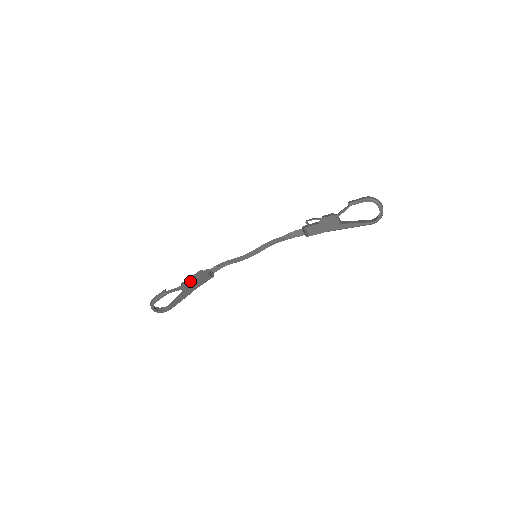
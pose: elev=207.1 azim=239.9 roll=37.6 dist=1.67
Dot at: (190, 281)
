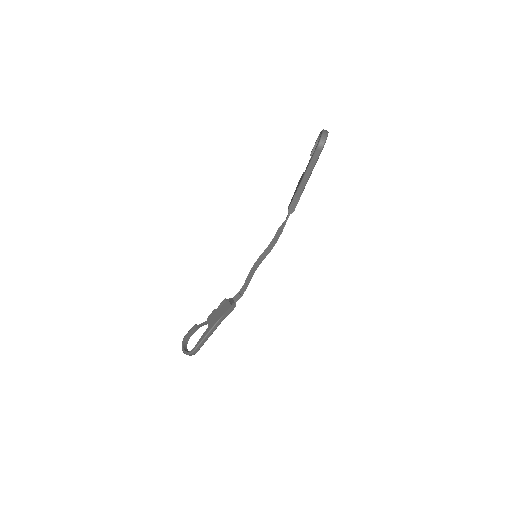
Dot at: (215, 310)
